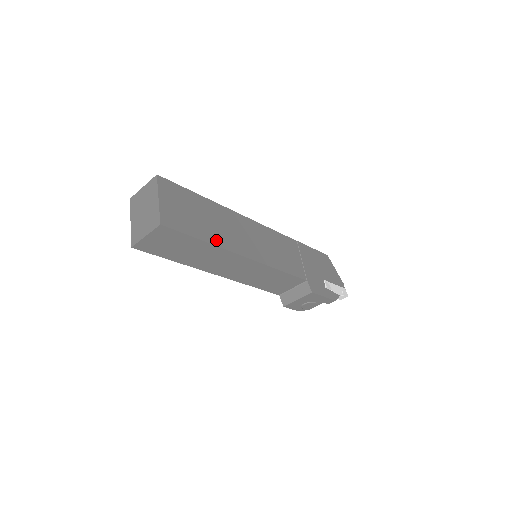
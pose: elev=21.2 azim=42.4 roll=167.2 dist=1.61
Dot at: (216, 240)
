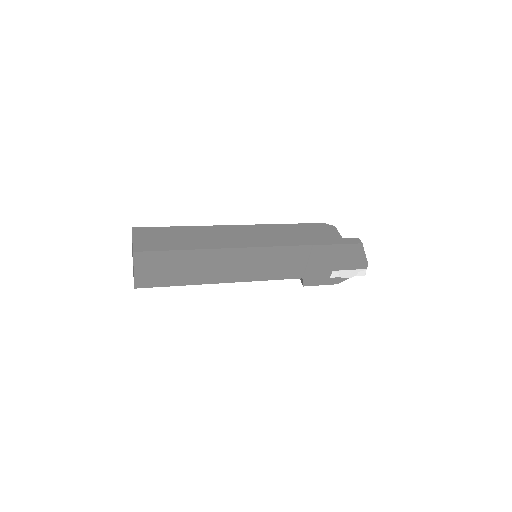
Dot at: (191, 281)
